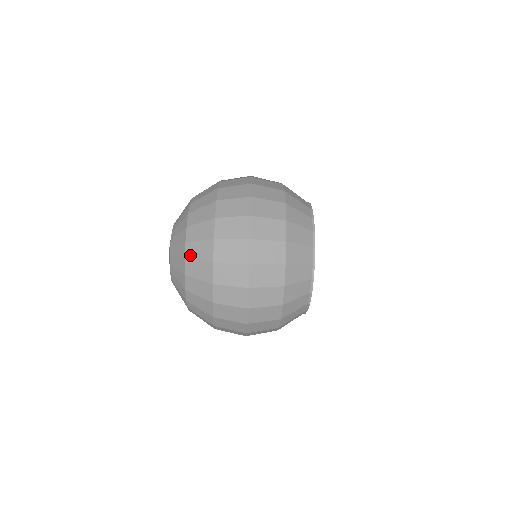
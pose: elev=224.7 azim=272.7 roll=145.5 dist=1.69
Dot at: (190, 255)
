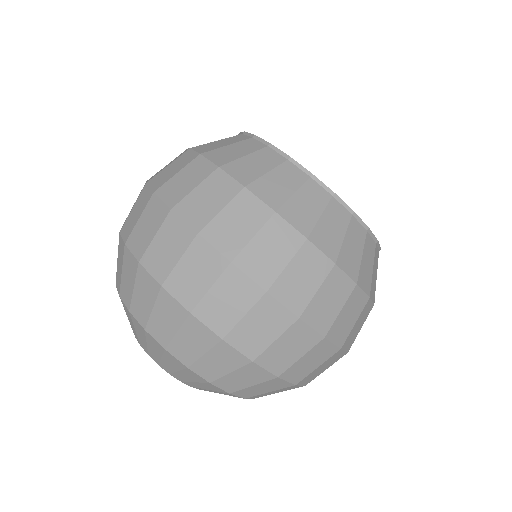
Dot at: (143, 317)
